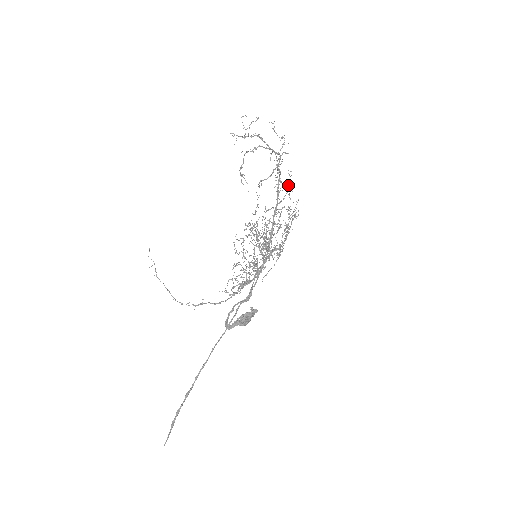
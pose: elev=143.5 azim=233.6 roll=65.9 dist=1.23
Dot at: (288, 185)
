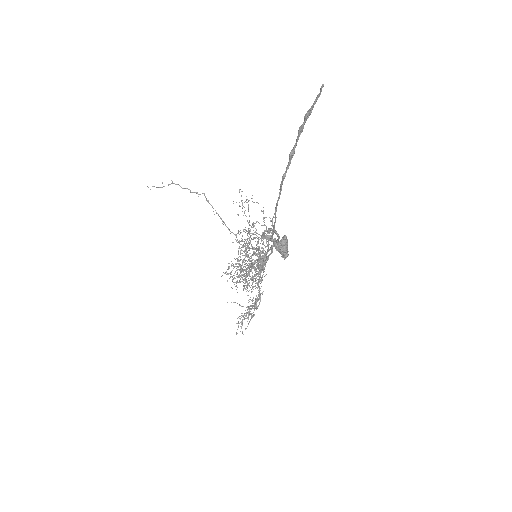
Dot at: occluded
